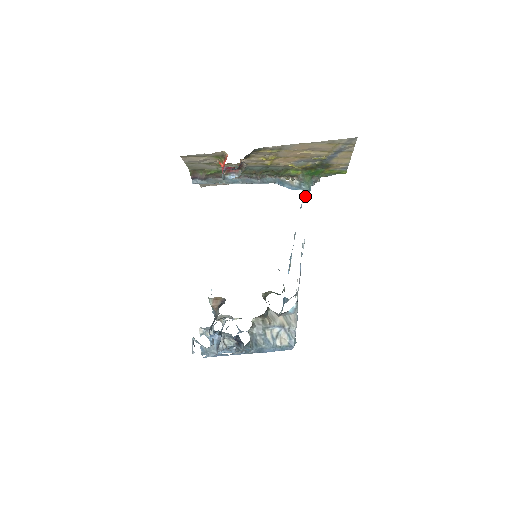
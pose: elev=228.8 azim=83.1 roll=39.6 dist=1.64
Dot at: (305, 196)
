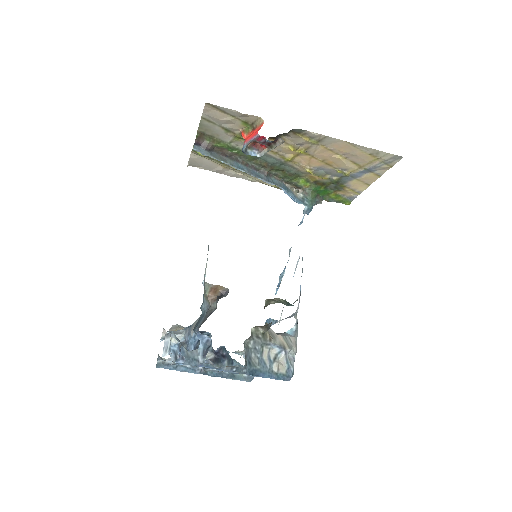
Dot at: (306, 213)
